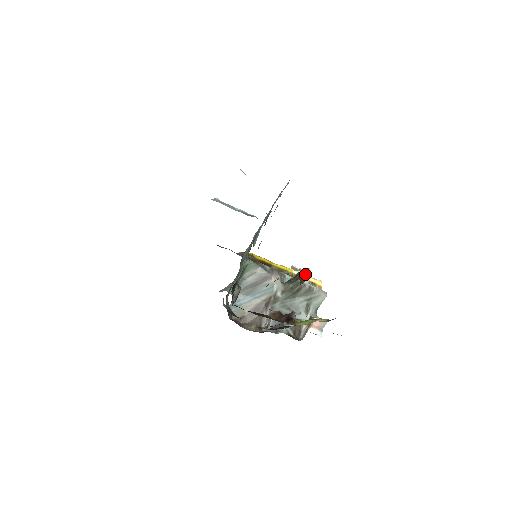
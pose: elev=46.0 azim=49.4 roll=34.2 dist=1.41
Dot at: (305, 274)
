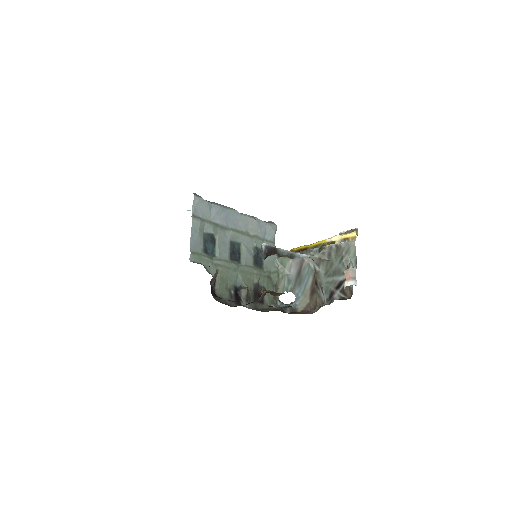
Dot at: occluded
